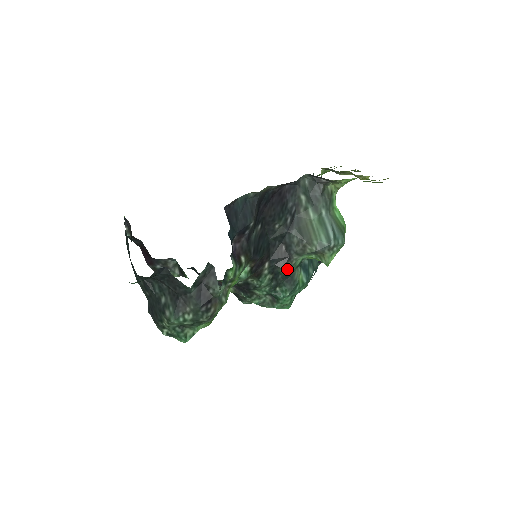
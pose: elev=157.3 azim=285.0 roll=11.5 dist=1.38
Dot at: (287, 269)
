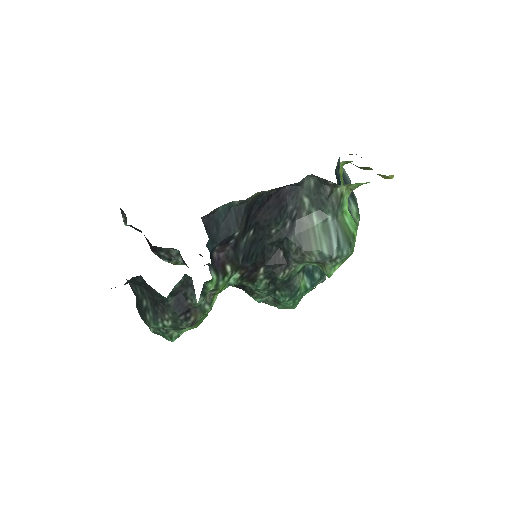
Dot at: (285, 276)
